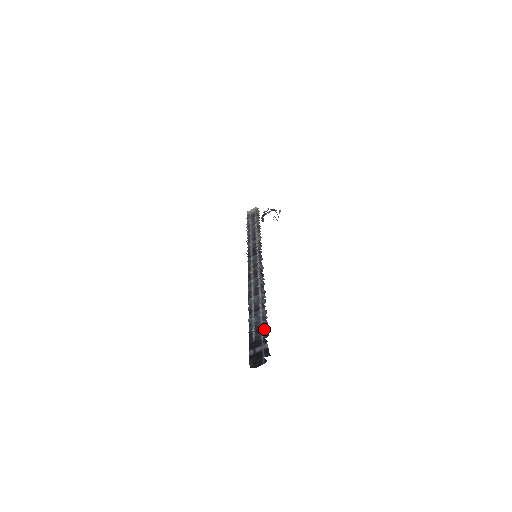
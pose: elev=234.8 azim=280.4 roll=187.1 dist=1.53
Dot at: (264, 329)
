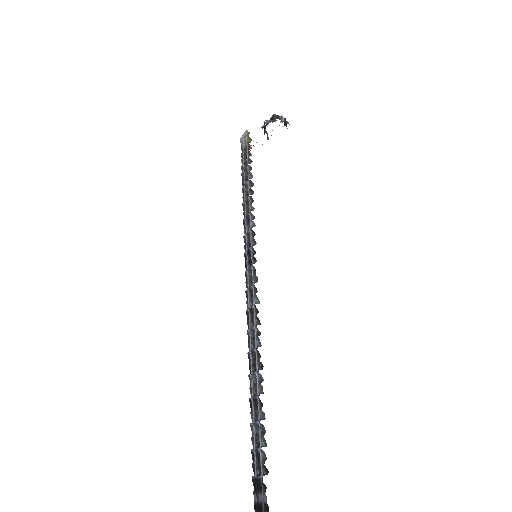
Dot at: (263, 457)
